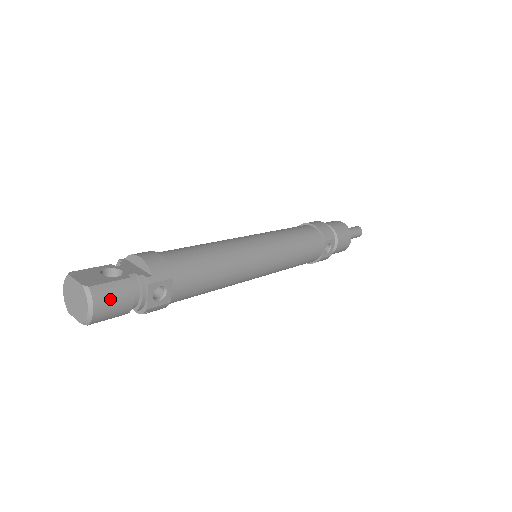
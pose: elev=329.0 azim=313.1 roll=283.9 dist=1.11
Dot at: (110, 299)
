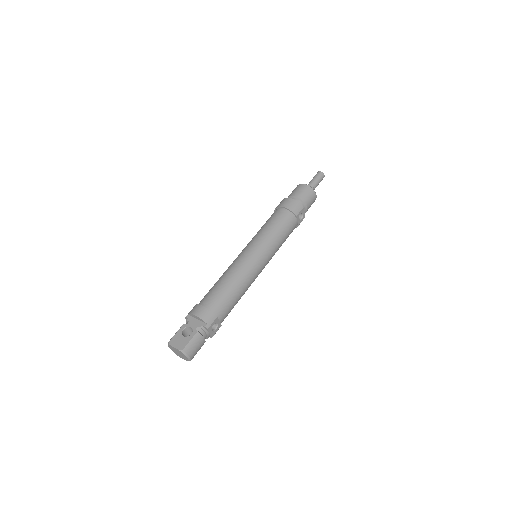
Dot at: (194, 348)
